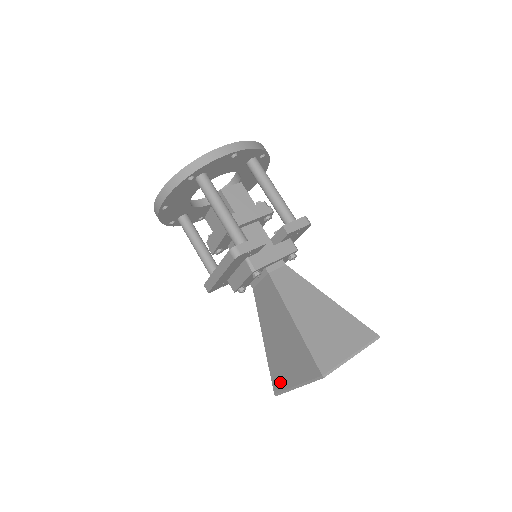
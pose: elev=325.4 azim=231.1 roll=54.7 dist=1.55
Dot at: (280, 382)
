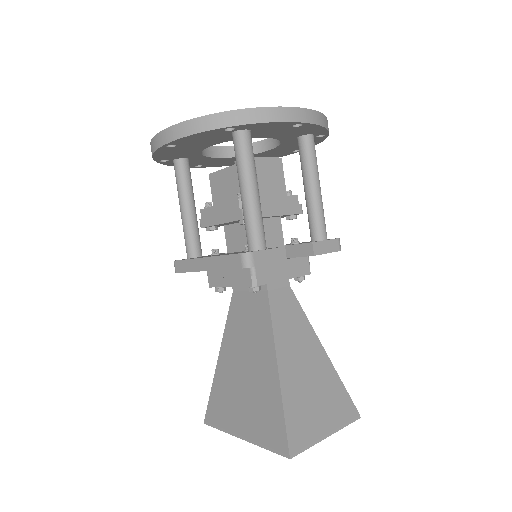
Dot at: (220, 416)
